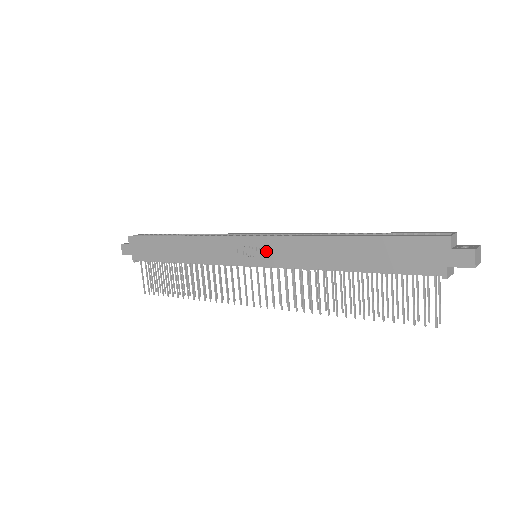
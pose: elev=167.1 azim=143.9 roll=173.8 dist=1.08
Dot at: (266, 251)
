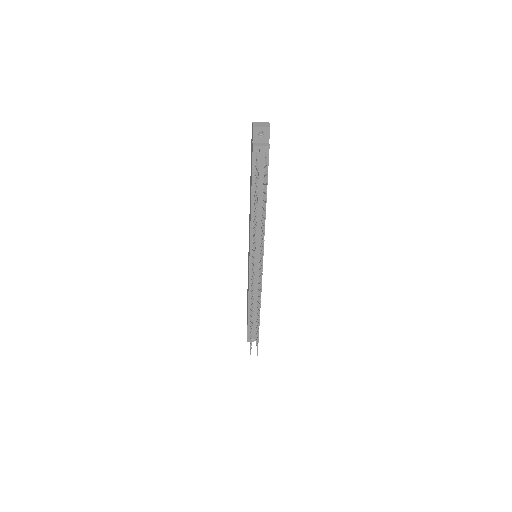
Dot at: (249, 242)
